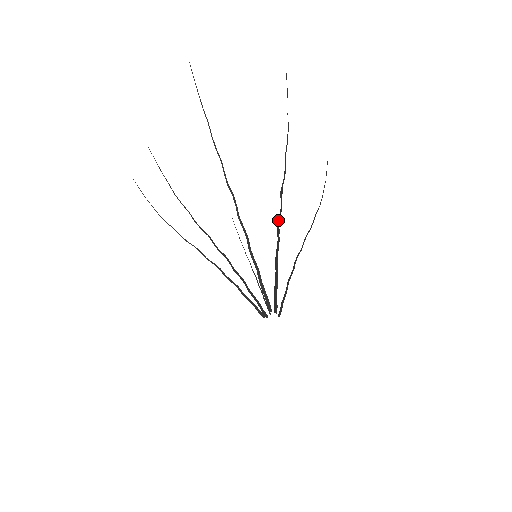
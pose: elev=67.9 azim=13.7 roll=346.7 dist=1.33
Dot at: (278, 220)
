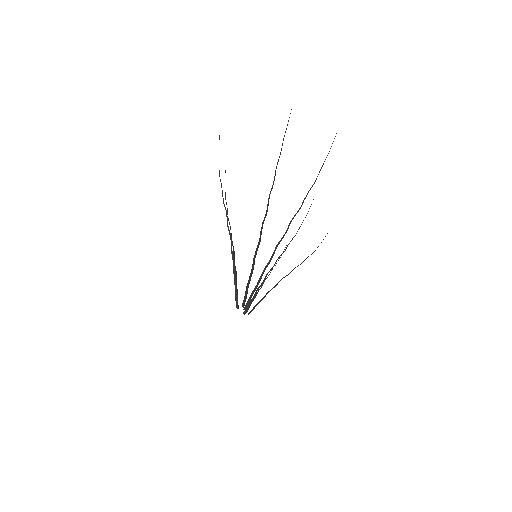
Dot at: (281, 238)
